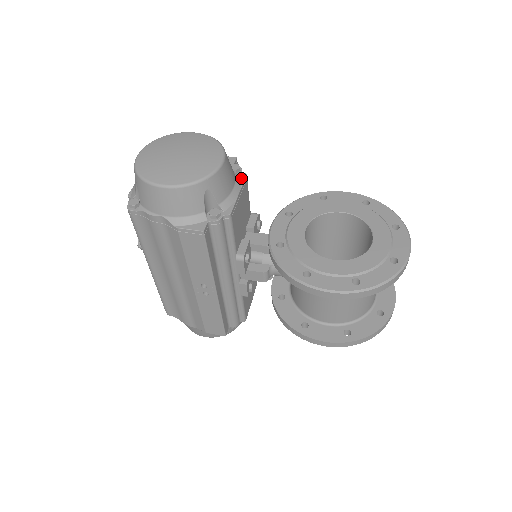
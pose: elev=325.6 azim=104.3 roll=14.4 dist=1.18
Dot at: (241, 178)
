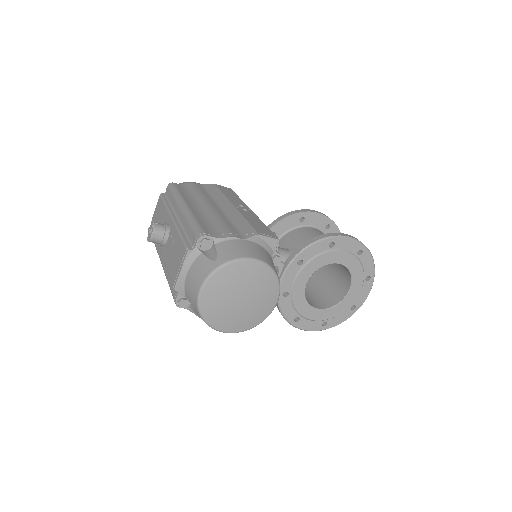
Dot at: occluded
